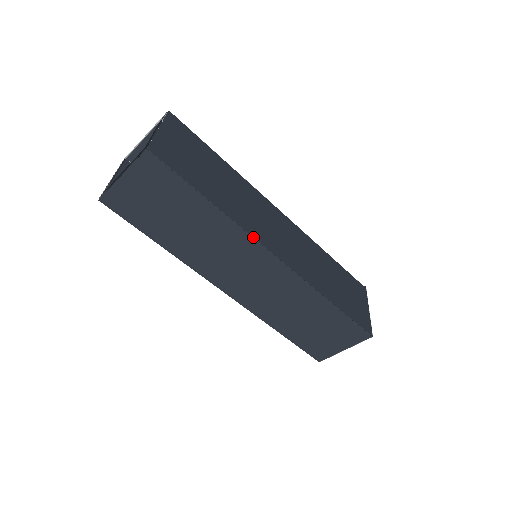
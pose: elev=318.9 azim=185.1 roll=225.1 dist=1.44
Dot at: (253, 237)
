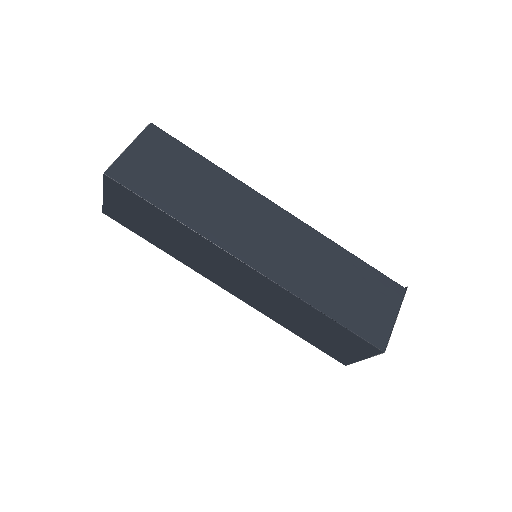
Dot at: (218, 246)
